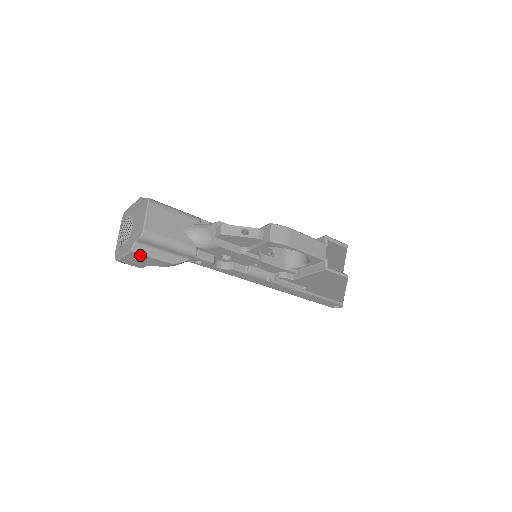
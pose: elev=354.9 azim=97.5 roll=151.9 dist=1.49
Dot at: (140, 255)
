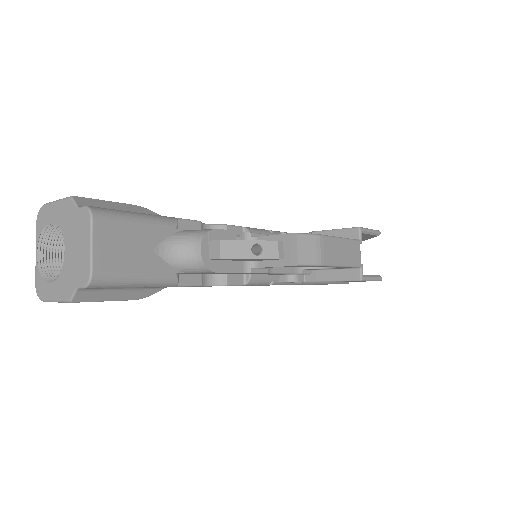
Dot at: (86, 301)
